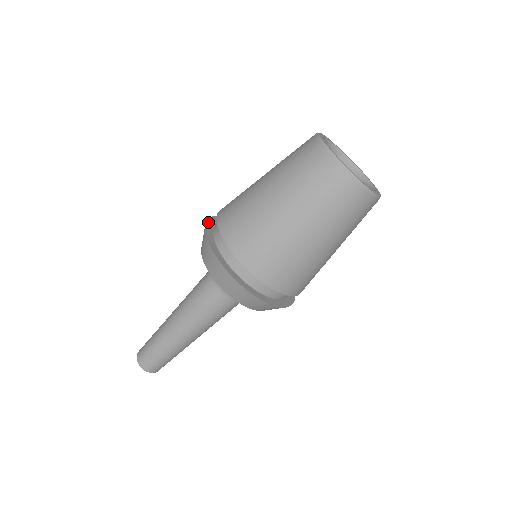
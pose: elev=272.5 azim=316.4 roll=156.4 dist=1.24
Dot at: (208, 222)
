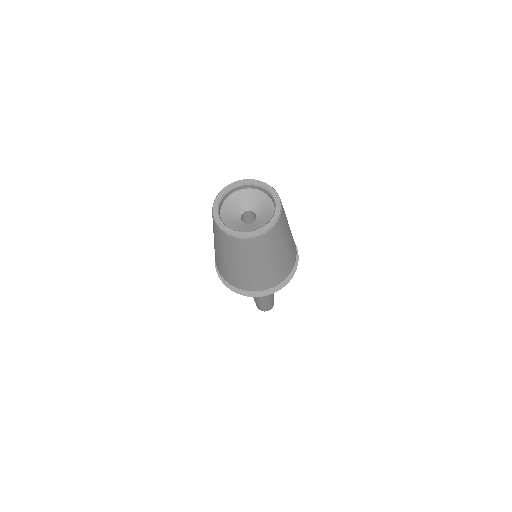
Dot at: (219, 274)
